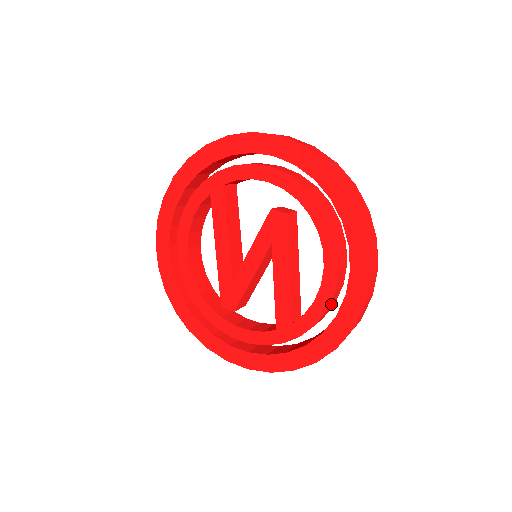
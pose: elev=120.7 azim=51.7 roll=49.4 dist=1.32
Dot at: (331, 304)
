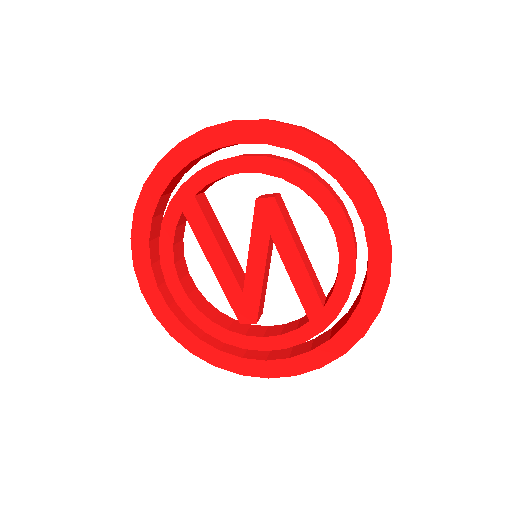
Dot at: occluded
